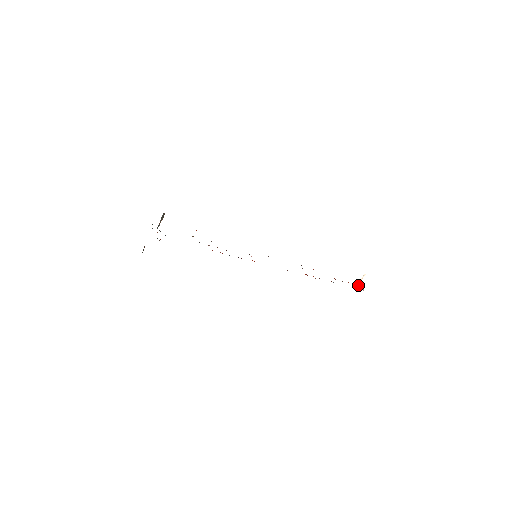
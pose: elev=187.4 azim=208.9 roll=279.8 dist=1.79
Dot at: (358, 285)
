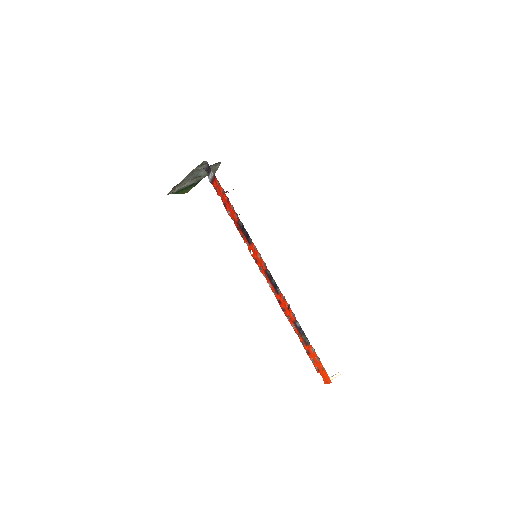
Dot at: occluded
